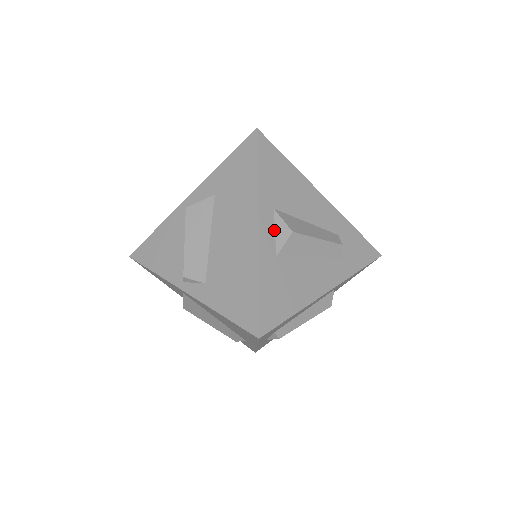
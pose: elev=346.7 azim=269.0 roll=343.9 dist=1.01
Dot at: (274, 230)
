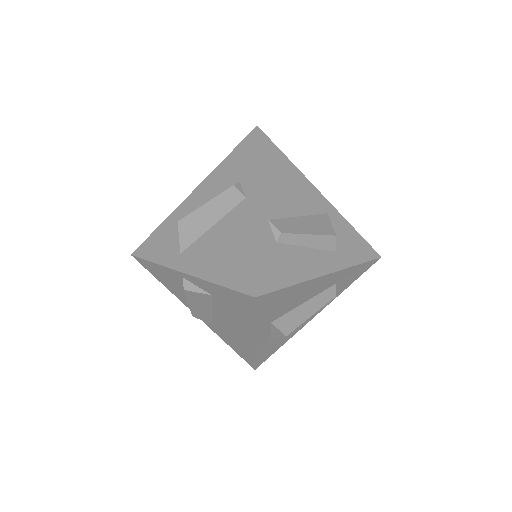
Dot at: (270, 331)
